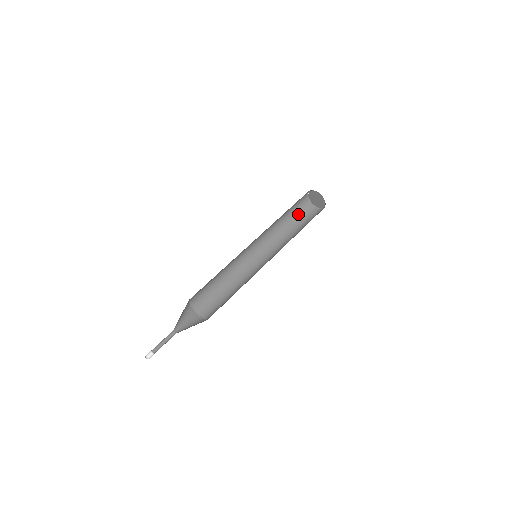
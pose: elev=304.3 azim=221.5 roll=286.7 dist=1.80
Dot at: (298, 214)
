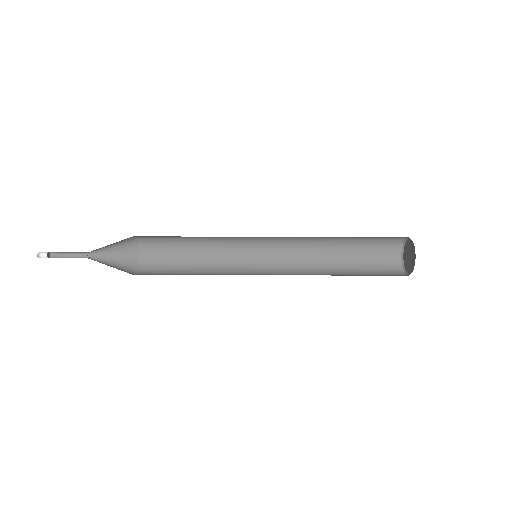
Dot at: (372, 241)
